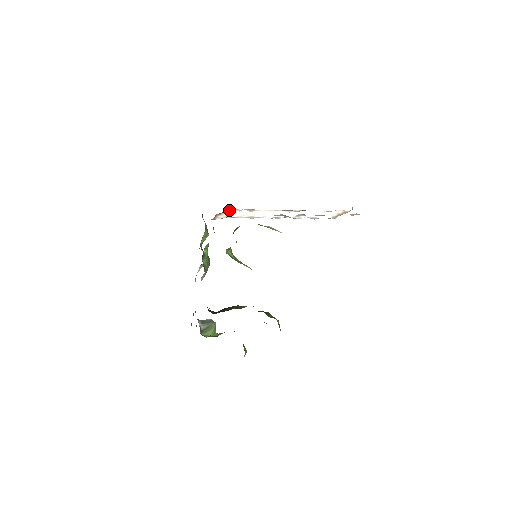
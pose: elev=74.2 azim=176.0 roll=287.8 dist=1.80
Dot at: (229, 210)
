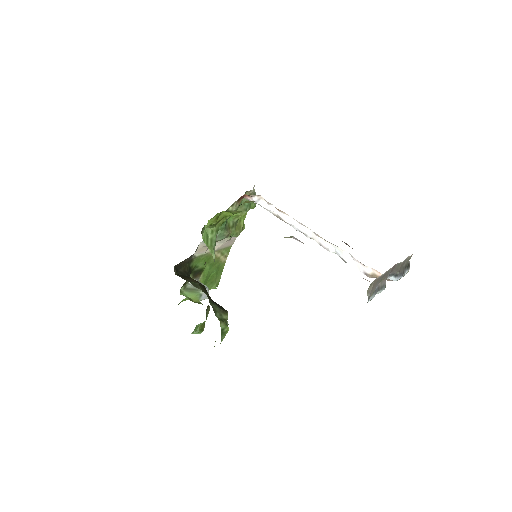
Dot at: (259, 197)
